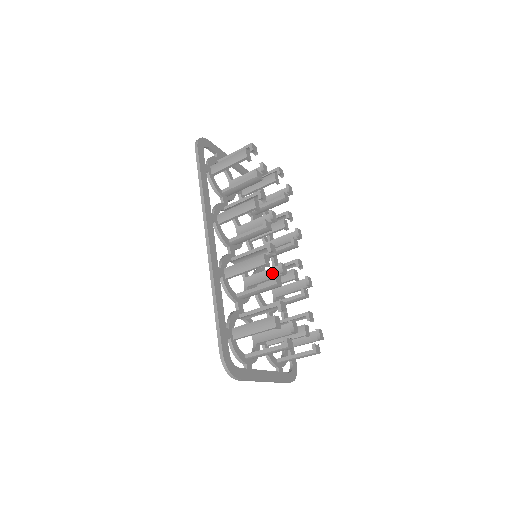
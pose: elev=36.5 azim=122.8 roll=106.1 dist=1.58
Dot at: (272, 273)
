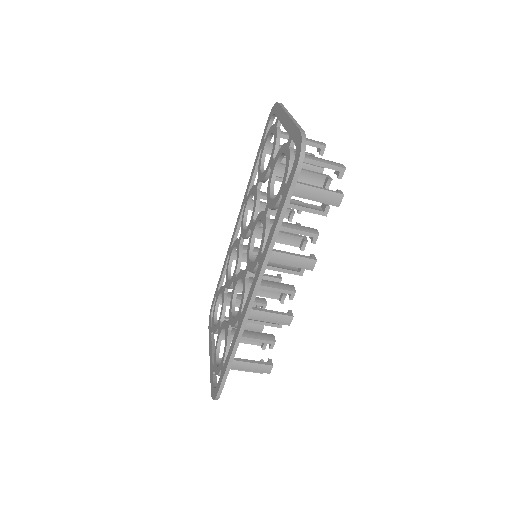
Dot at: (270, 293)
